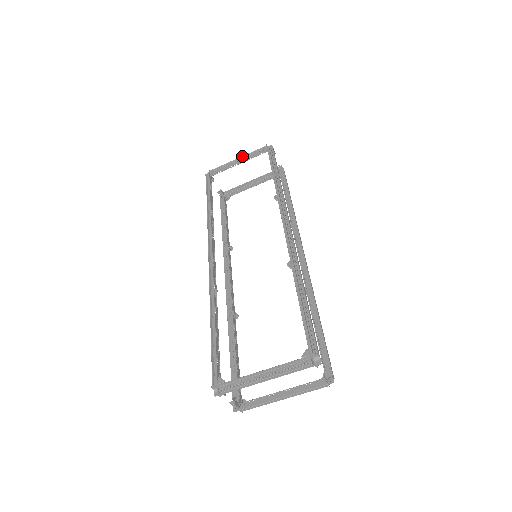
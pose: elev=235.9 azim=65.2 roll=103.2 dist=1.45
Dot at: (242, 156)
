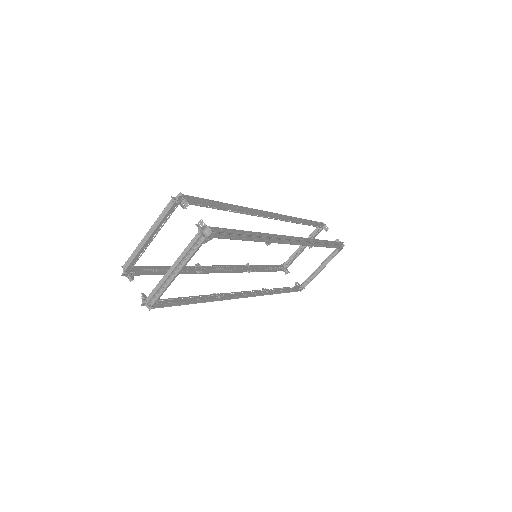
Dot at: occluded
